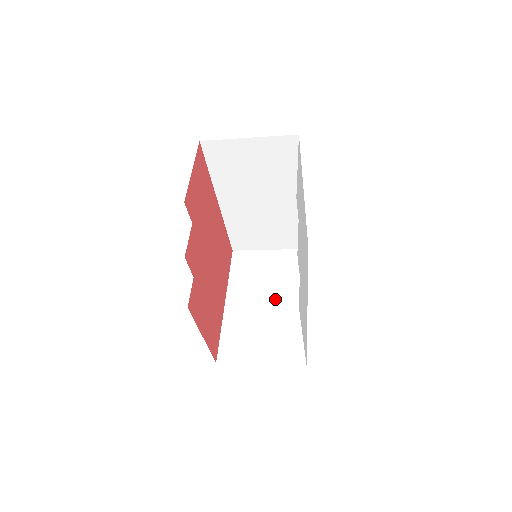
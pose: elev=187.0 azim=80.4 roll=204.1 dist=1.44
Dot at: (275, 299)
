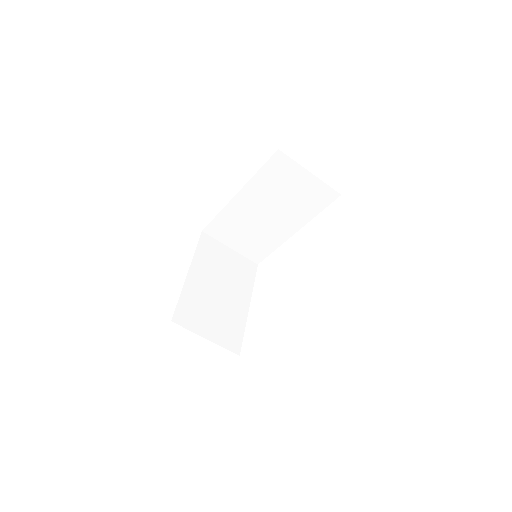
Dot at: (227, 291)
